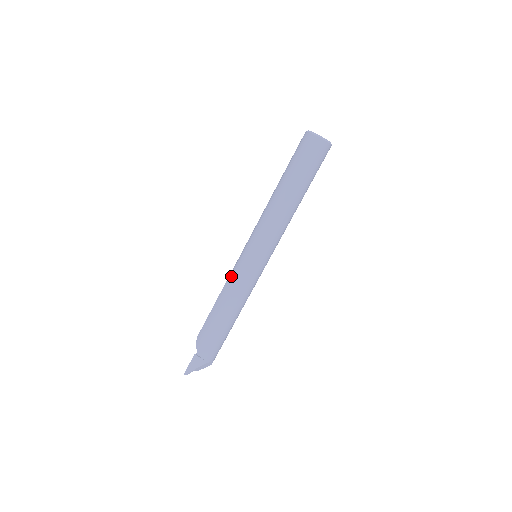
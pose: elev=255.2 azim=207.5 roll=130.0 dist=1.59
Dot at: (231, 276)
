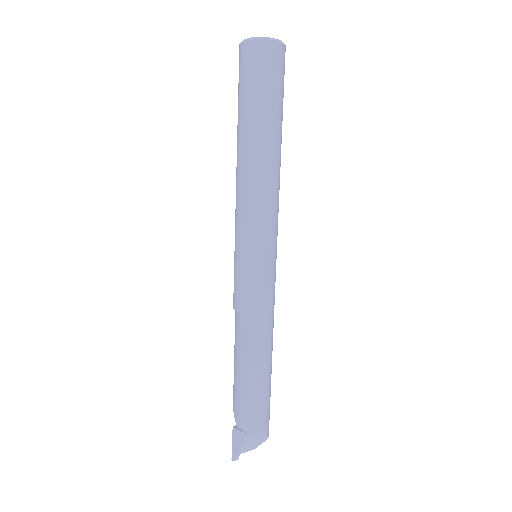
Dot at: (233, 297)
